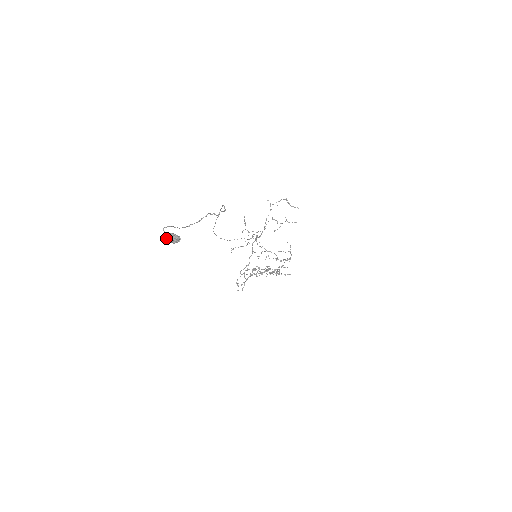
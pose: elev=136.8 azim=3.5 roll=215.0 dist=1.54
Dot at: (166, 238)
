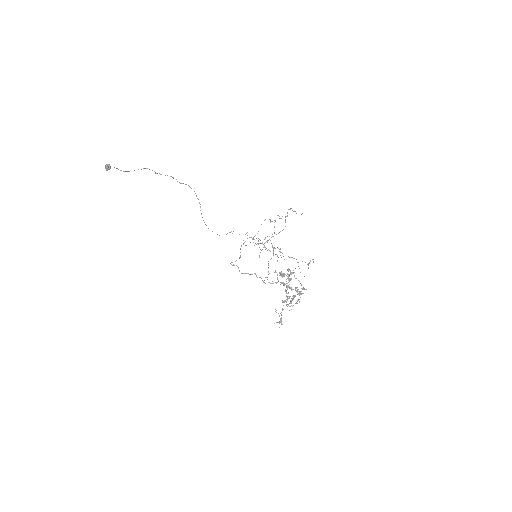
Dot at: (106, 169)
